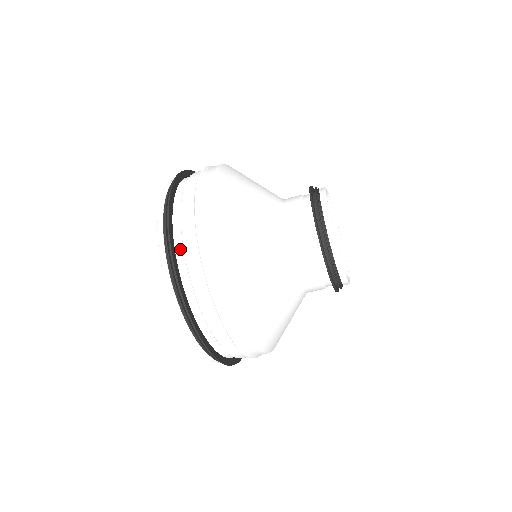
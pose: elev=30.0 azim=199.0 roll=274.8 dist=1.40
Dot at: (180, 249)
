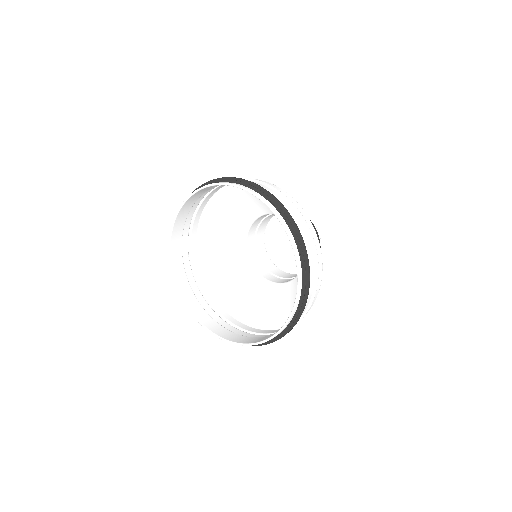
Dot at: occluded
